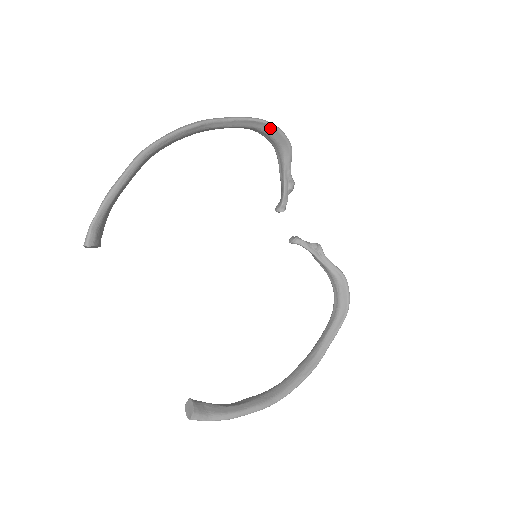
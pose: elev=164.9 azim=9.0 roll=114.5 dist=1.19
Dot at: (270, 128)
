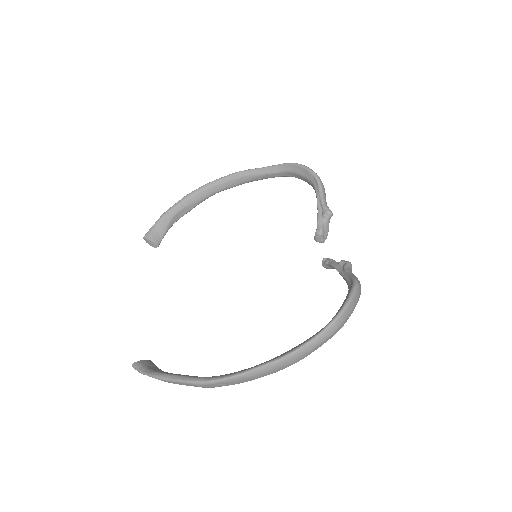
Dot at: (297, 167)
